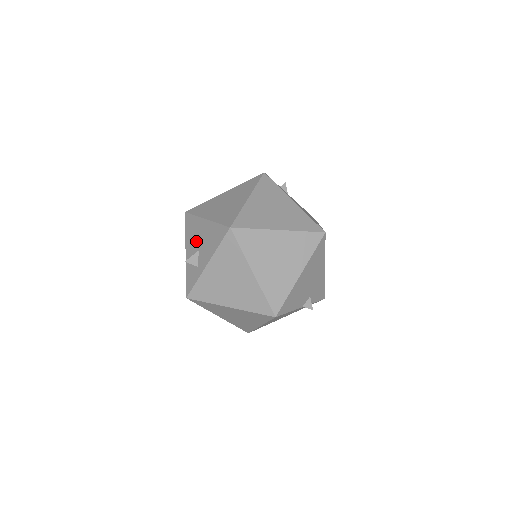
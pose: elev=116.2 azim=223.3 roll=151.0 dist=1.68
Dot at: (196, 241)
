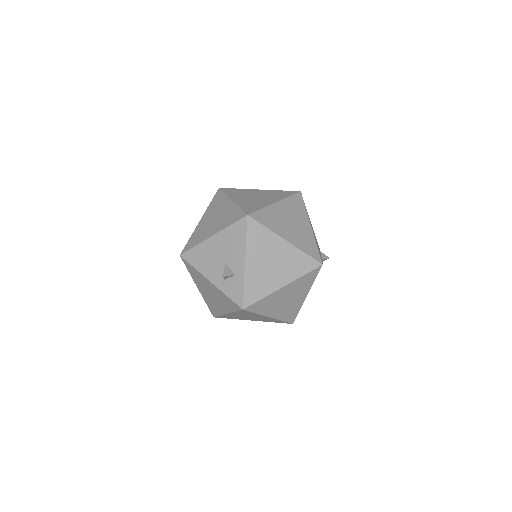
Dot at: (215, 260)
